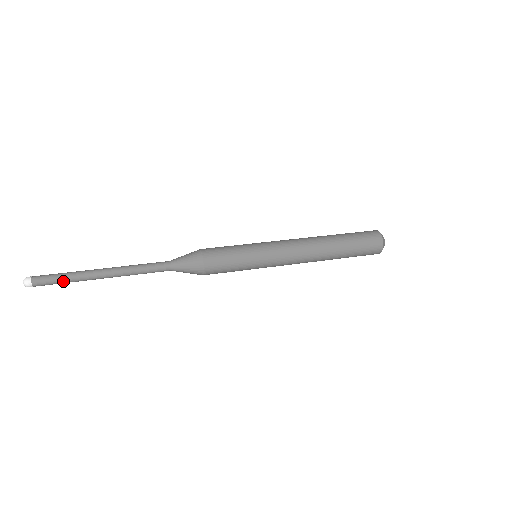
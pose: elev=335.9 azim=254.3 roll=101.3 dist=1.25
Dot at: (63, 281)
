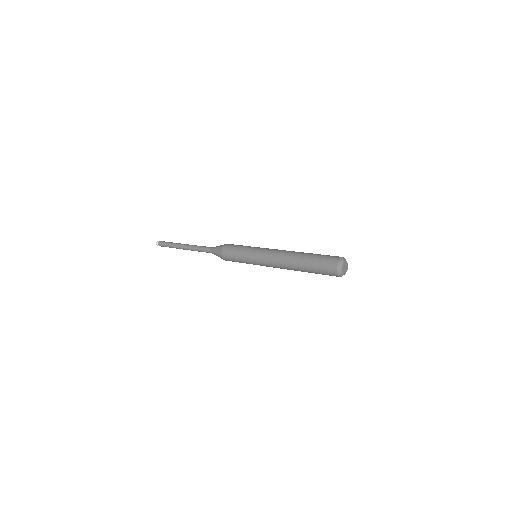
Dot at: (169, 246)
